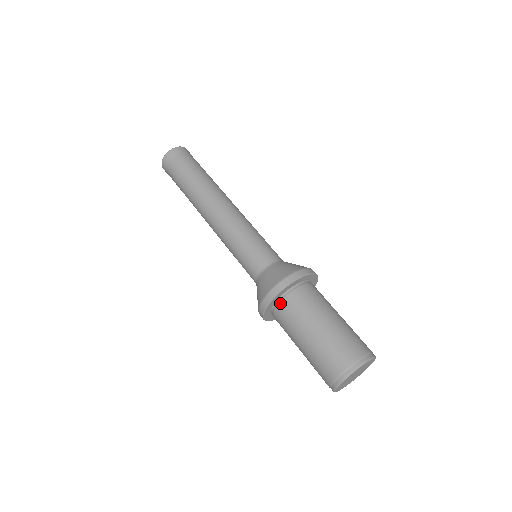
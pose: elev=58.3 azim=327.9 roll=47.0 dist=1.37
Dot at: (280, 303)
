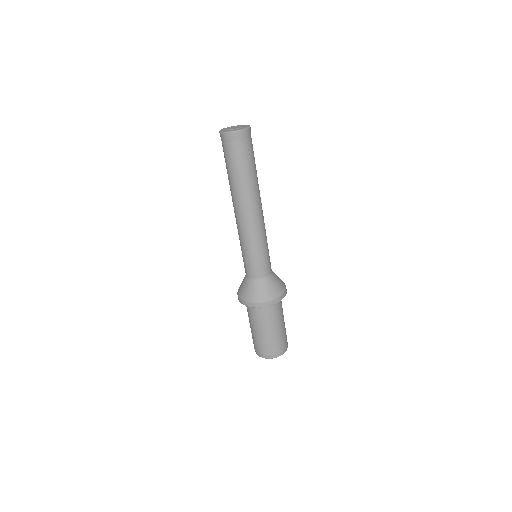
Dot at: occluded
